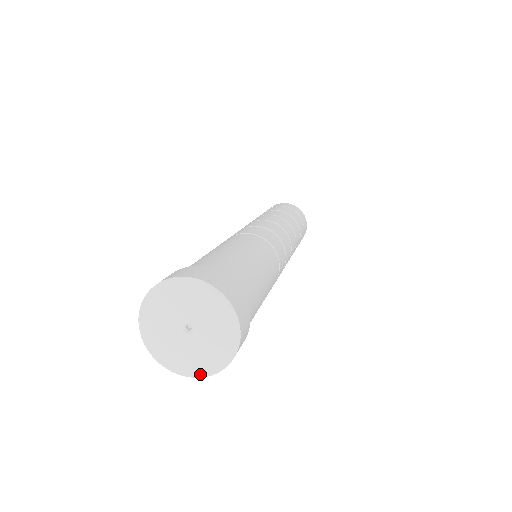
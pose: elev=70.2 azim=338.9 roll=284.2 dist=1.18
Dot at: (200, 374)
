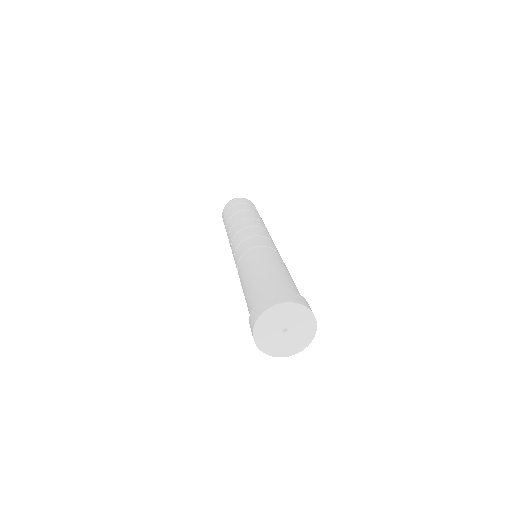
Dot at: (264, 351)
